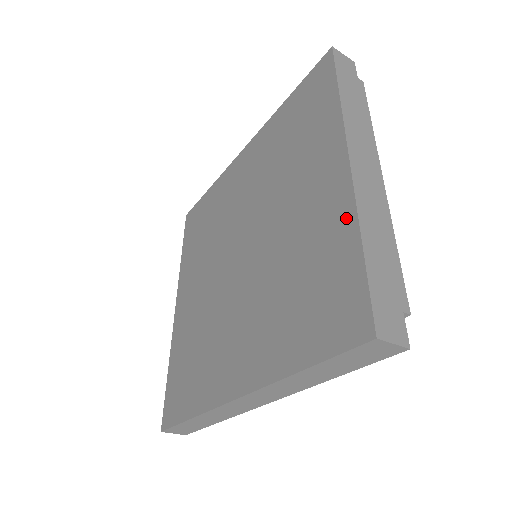
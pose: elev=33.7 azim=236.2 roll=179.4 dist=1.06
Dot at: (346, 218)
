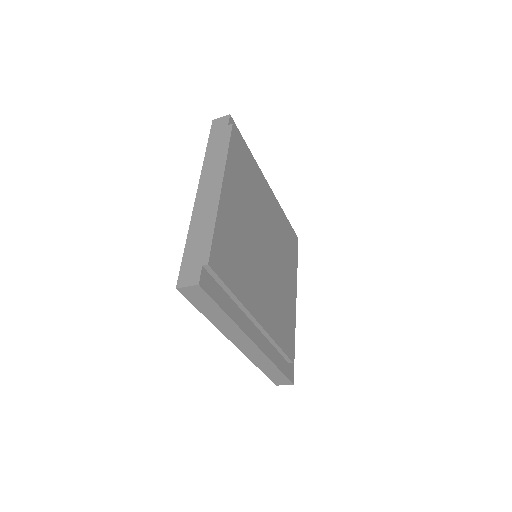
Dot at: occluded
